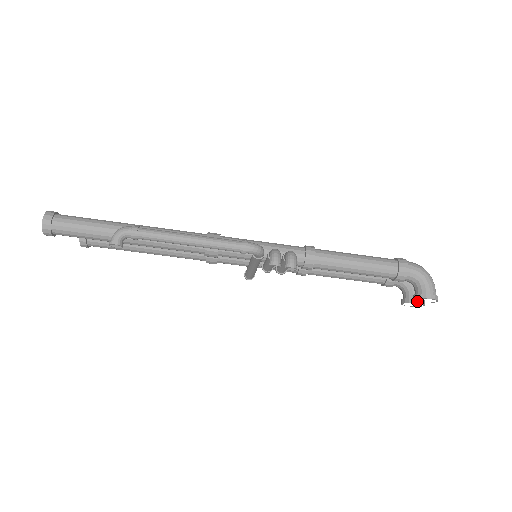
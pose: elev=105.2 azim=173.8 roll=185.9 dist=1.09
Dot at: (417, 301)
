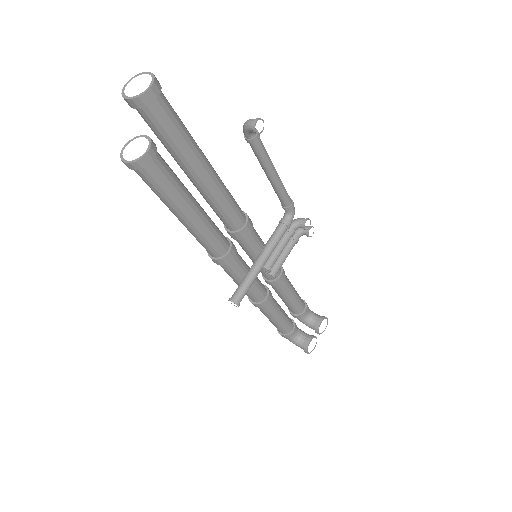
Dot at: (315, 336)
